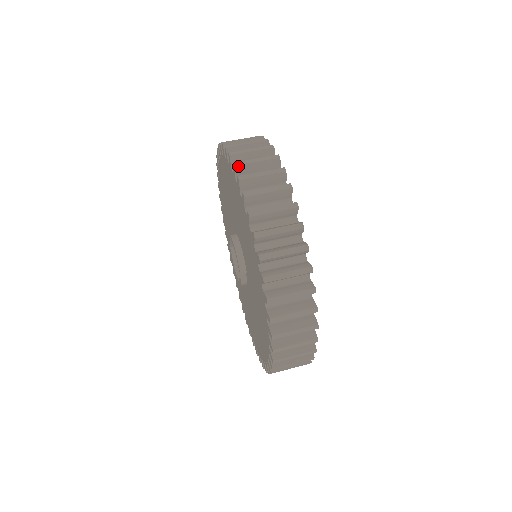
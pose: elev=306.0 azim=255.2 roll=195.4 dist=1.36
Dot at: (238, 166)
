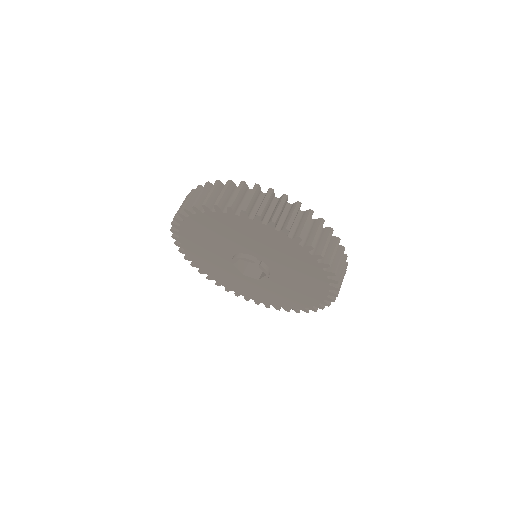
Dot at: (180, 211)
